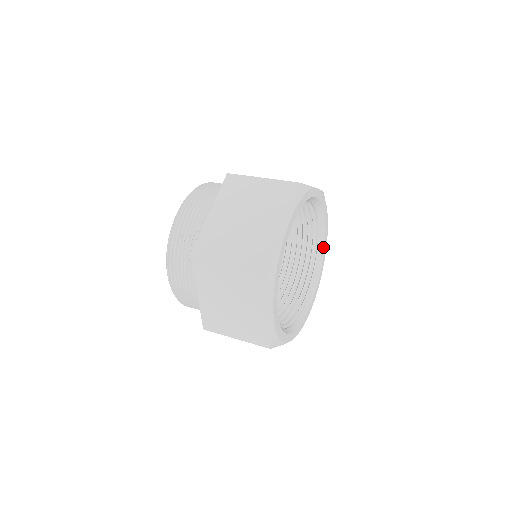
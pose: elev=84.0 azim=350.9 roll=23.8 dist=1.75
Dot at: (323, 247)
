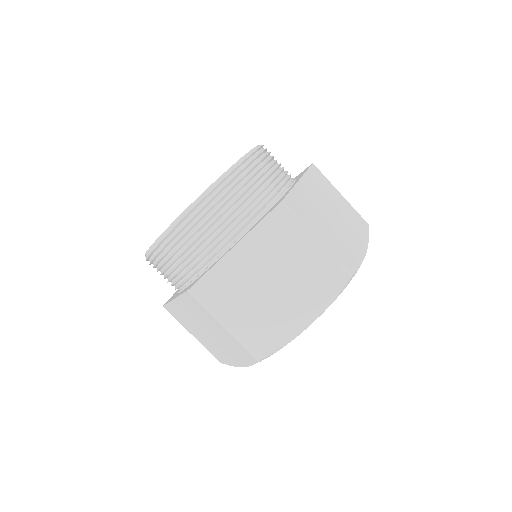
Dot at: occluded
